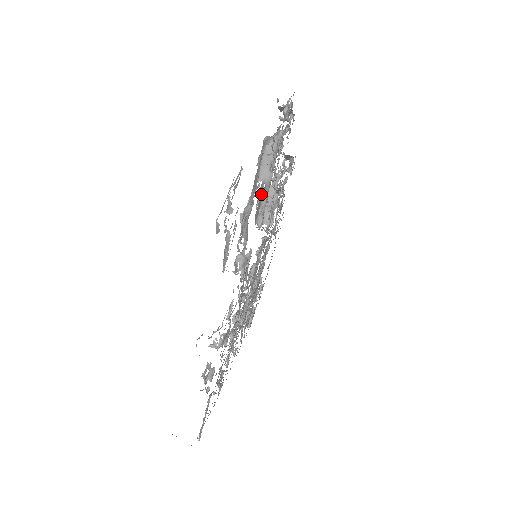
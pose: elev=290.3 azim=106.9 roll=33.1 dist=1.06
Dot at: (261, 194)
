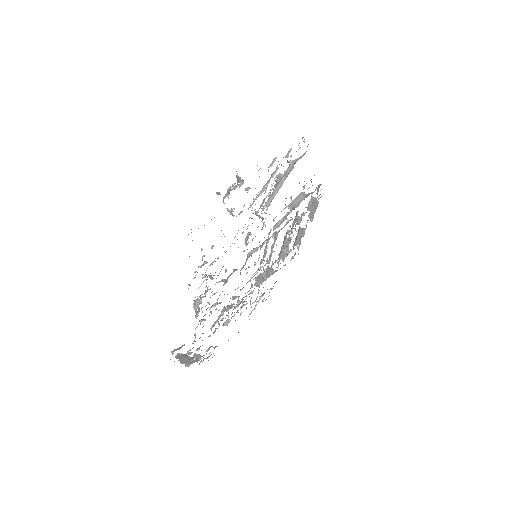
Dot at: occluded
